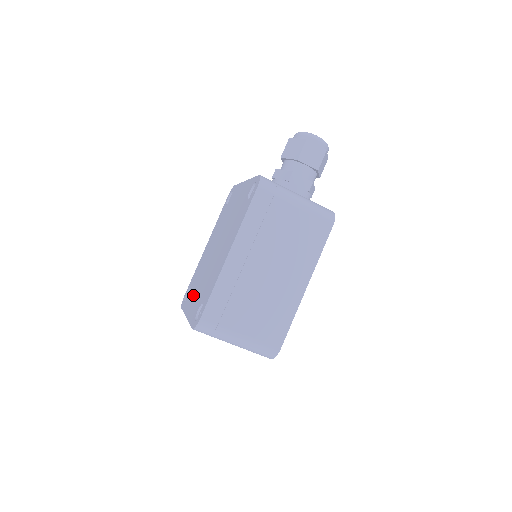
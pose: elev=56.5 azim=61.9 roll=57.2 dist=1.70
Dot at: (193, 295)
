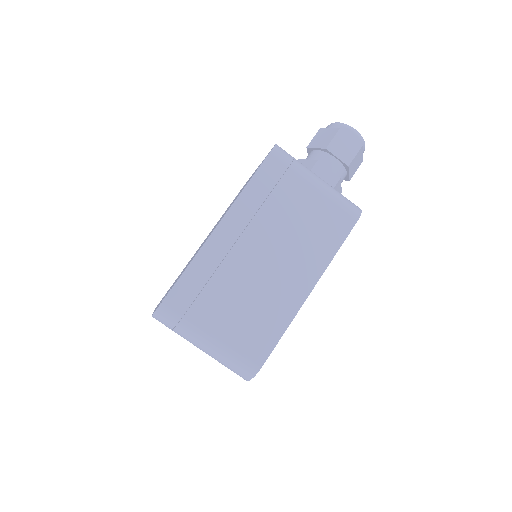
Dot at: occluded
